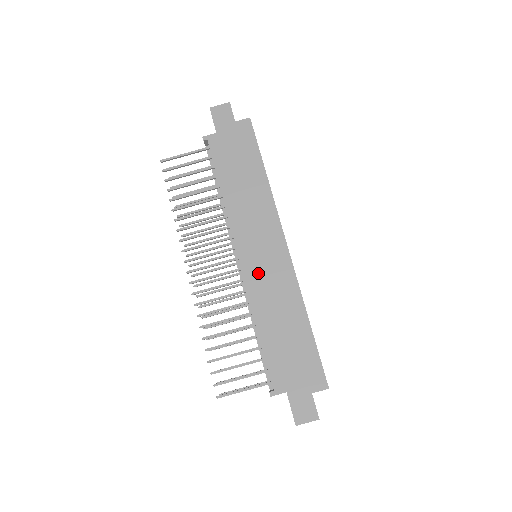
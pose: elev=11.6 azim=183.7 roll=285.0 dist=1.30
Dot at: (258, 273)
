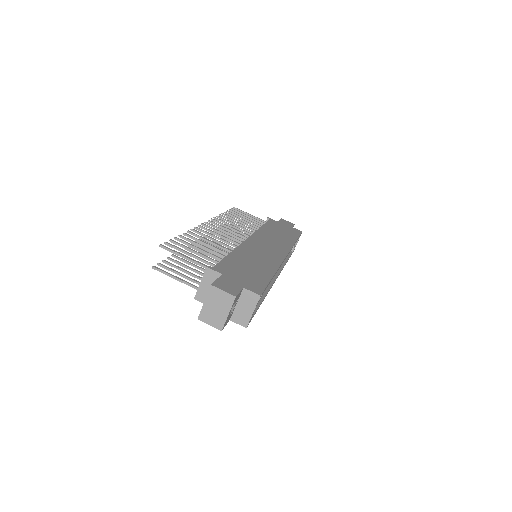
Dot at: (256, 246)
